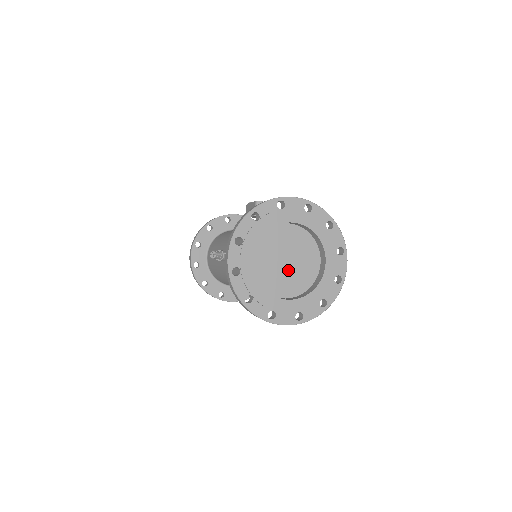
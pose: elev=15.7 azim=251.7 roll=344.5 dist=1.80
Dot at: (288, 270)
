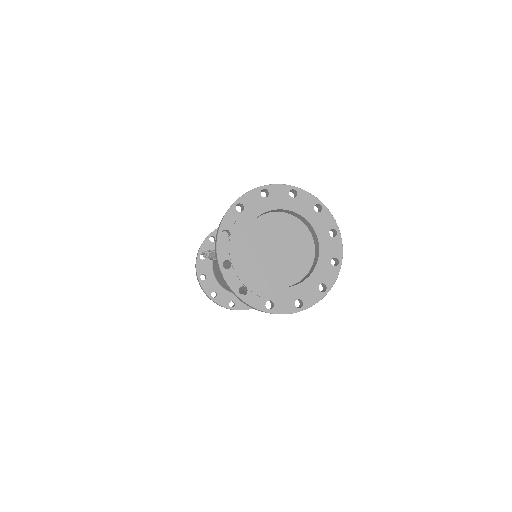
Dot at: (282, 258)
